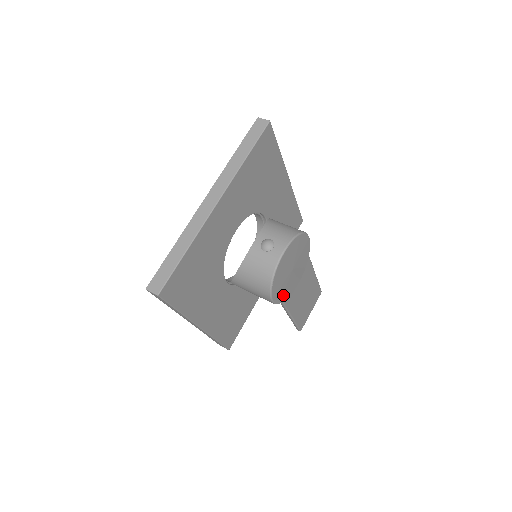
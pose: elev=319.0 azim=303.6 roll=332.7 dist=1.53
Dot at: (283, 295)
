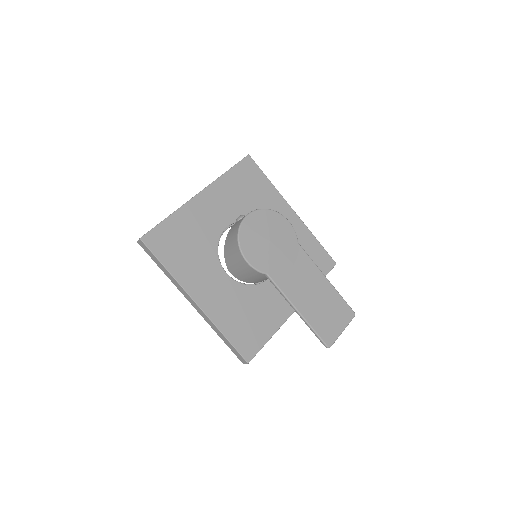
Dot at: (264, 265)
